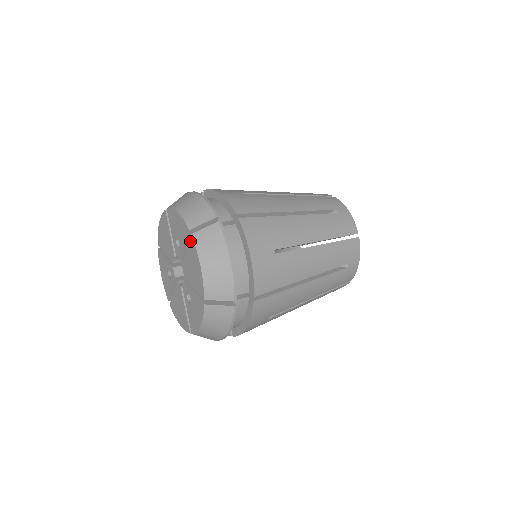
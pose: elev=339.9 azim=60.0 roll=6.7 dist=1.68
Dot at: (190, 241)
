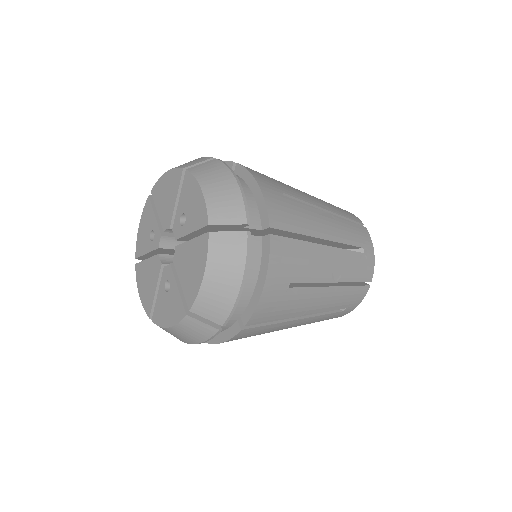
Dot at: (203, 237)
